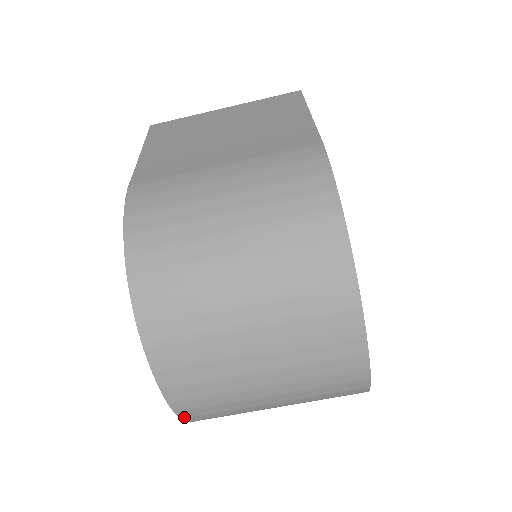
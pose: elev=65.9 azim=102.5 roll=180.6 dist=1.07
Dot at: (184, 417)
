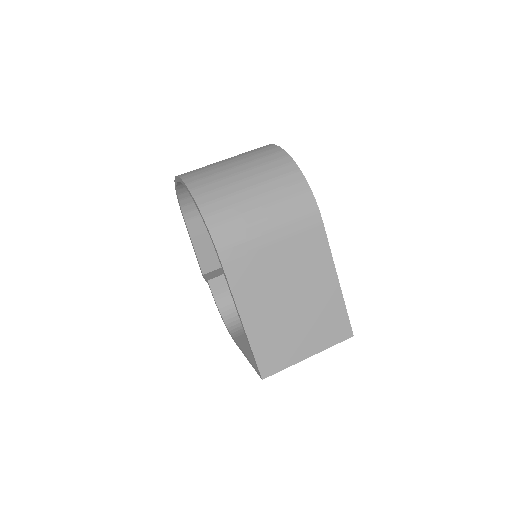
Dot at: (191, 188)
